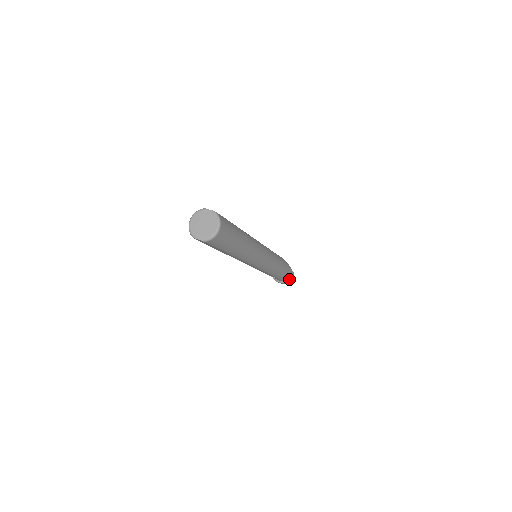
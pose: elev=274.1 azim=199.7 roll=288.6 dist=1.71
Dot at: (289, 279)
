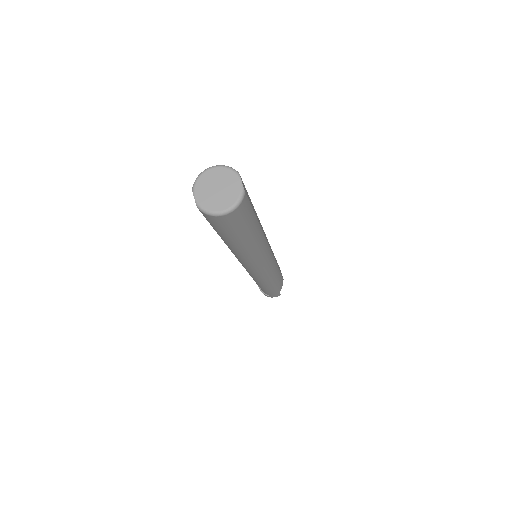
Dot at: (269, 295)
